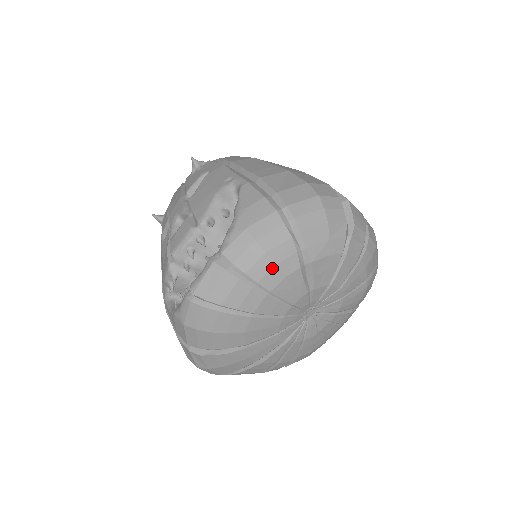
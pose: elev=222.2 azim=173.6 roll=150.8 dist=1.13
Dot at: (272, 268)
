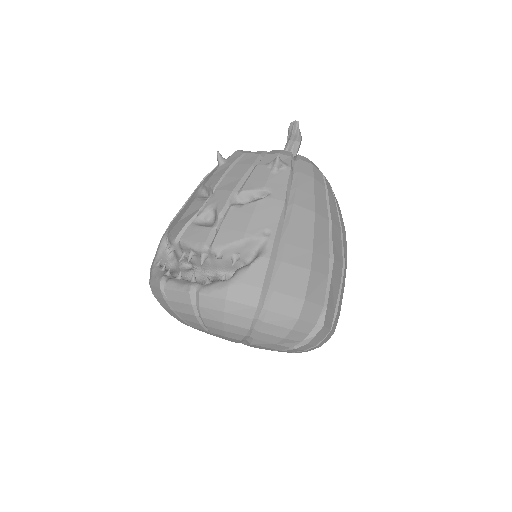
Dot at: (221, 330)
